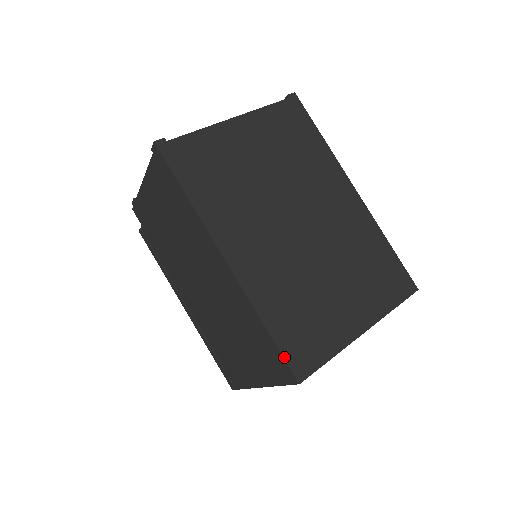
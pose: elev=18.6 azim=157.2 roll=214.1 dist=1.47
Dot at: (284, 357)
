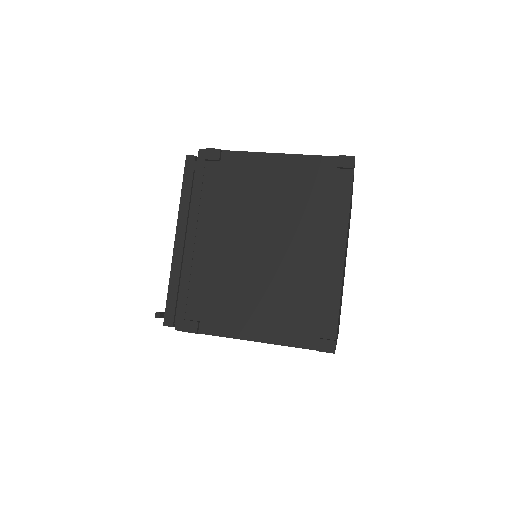
Dot at: occluded
